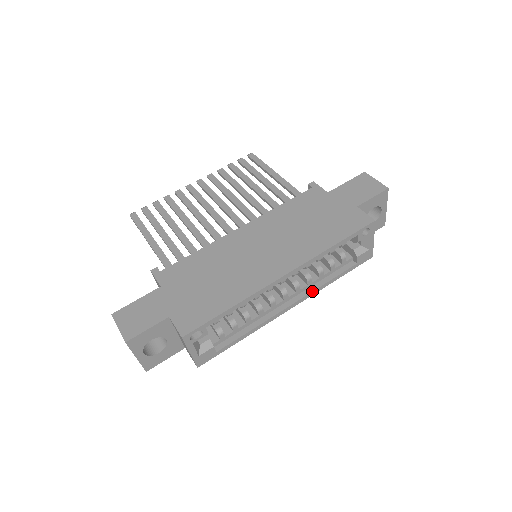
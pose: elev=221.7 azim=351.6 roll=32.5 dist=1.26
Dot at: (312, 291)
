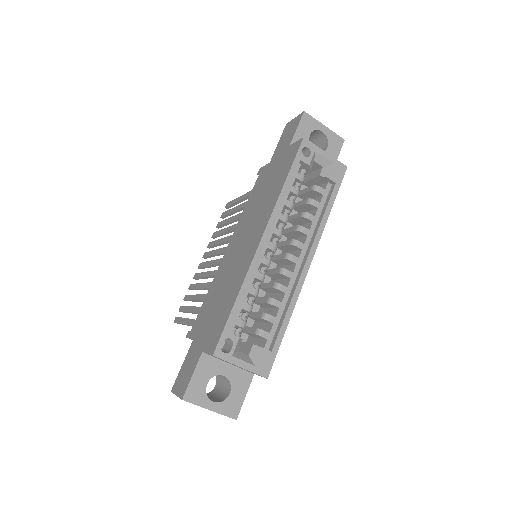
Dot at: (315, 236)
